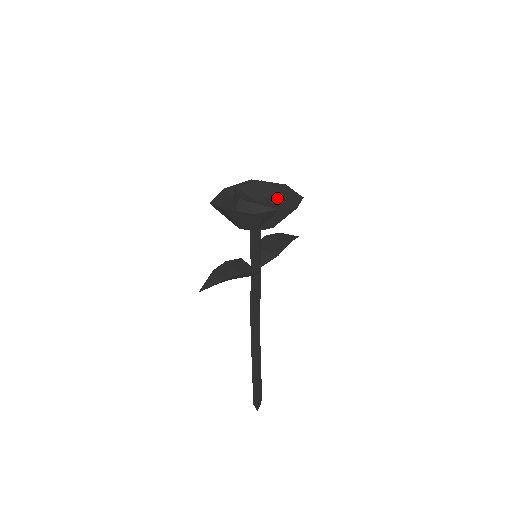
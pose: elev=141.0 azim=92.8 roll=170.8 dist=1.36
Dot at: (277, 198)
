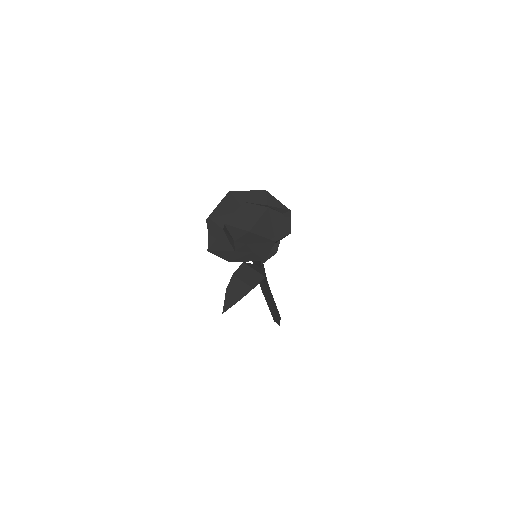
Dot at: (267, 222)
